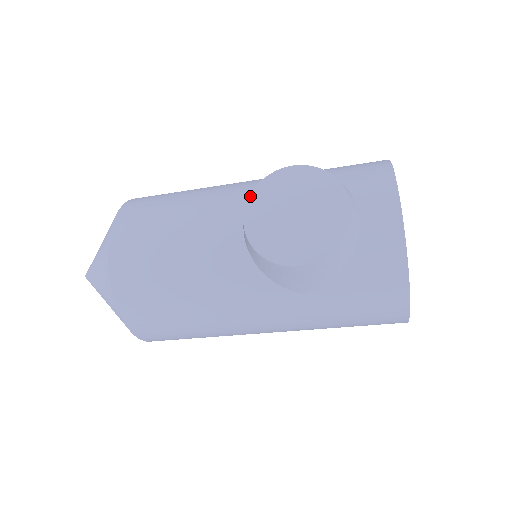
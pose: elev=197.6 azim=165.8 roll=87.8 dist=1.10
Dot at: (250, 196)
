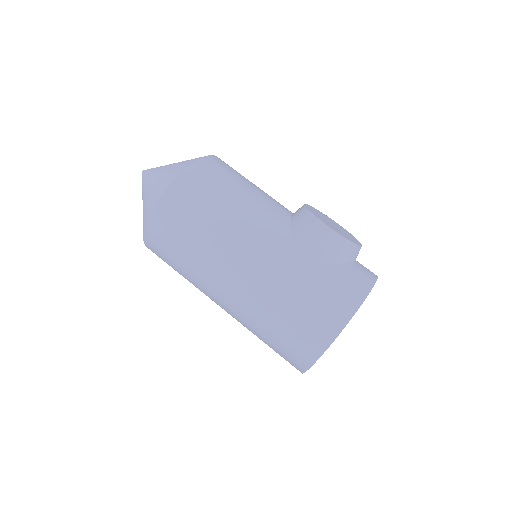
Dot at: (312, 207)
